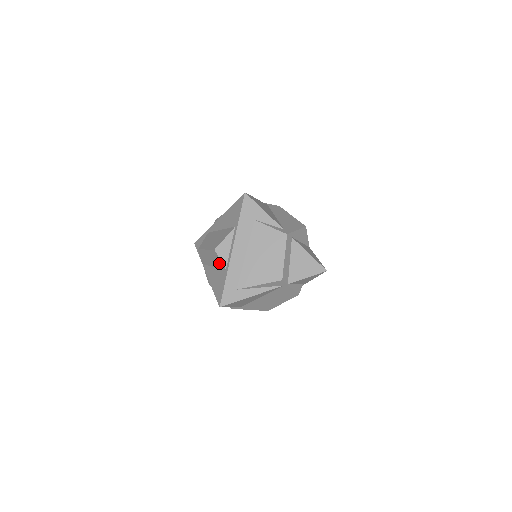
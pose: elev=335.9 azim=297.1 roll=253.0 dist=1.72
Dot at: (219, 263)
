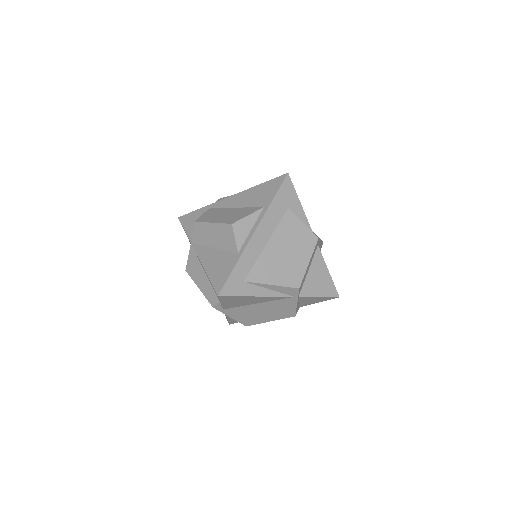
Dot at: (229, 243)
